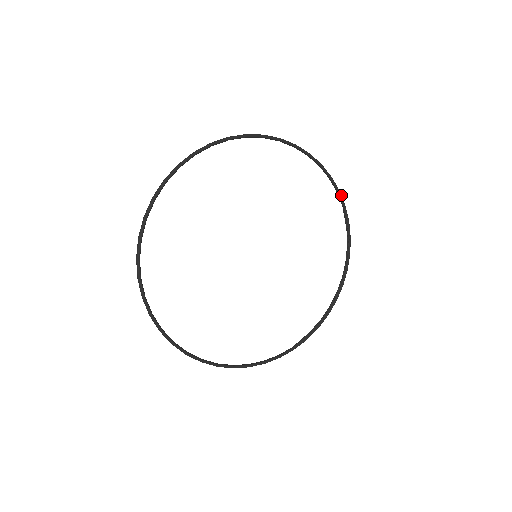
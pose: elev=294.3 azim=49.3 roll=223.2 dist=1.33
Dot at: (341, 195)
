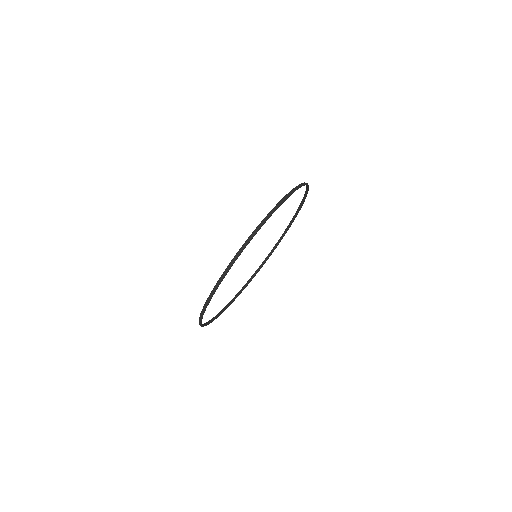
Dot at: occluded
